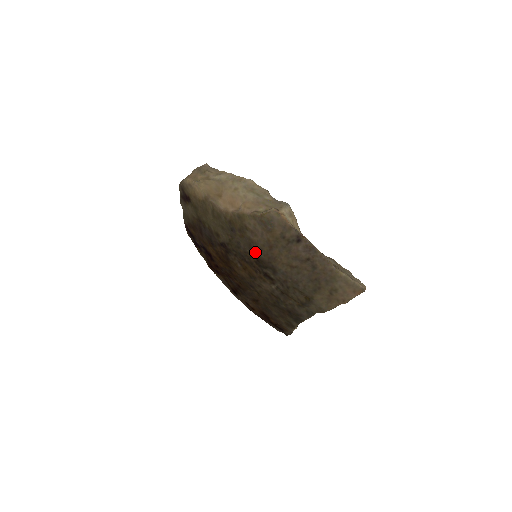
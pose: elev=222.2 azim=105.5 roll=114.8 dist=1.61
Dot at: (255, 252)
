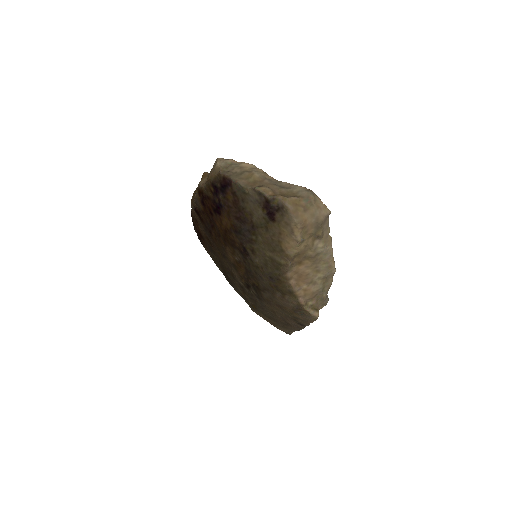
Dot at: (264, 291)
